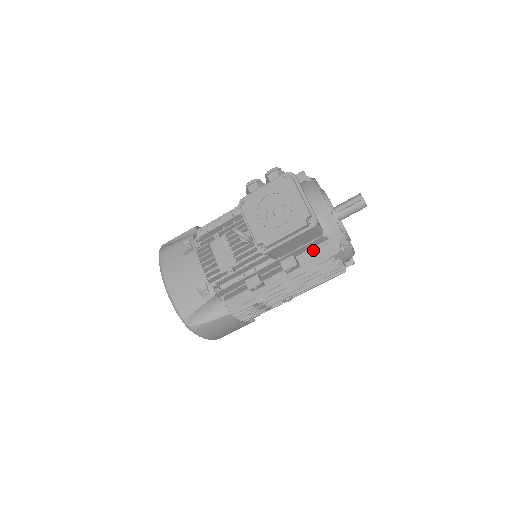
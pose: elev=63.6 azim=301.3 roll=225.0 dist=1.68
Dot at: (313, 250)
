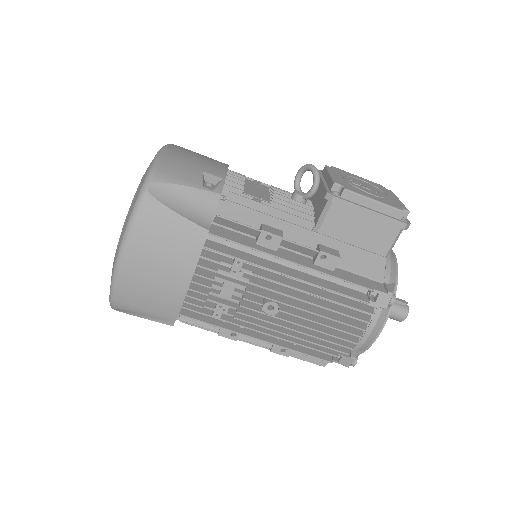
Dot at: (357, 272)
